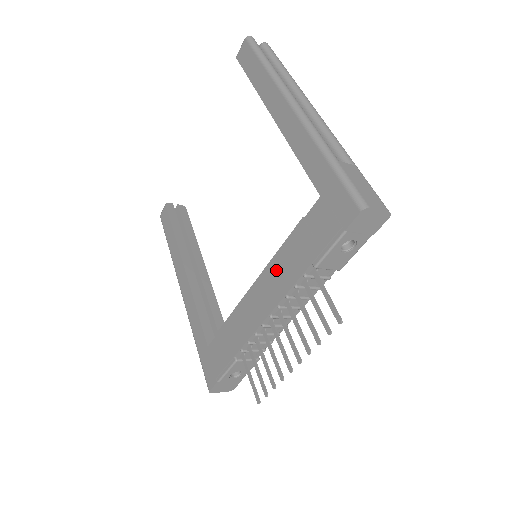
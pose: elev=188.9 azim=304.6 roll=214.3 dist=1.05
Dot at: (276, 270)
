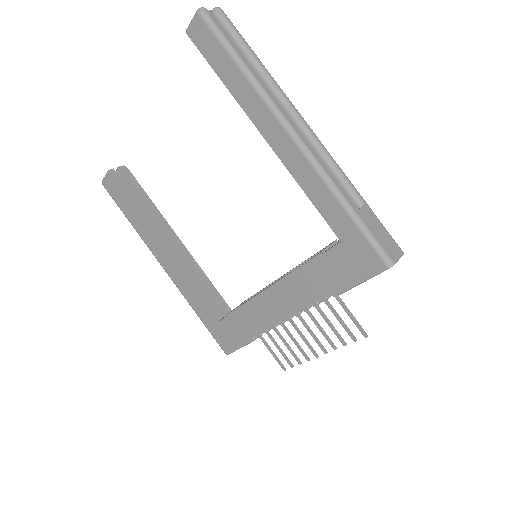
Dot at: (293, 286)
